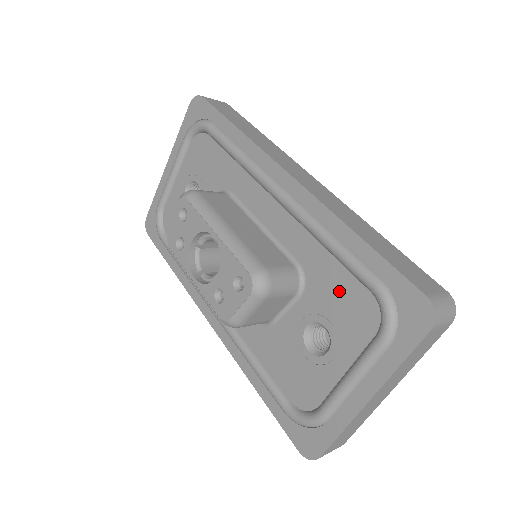
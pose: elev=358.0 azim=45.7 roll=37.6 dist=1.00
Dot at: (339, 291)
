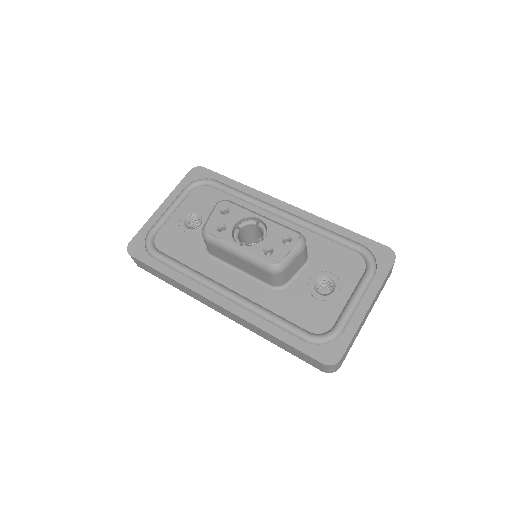
Dot at: (336, 255)
